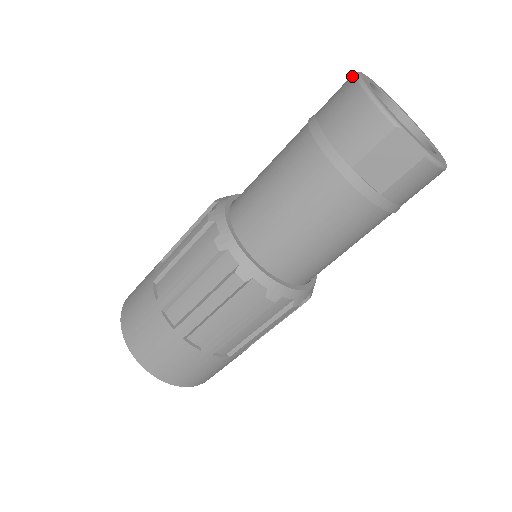
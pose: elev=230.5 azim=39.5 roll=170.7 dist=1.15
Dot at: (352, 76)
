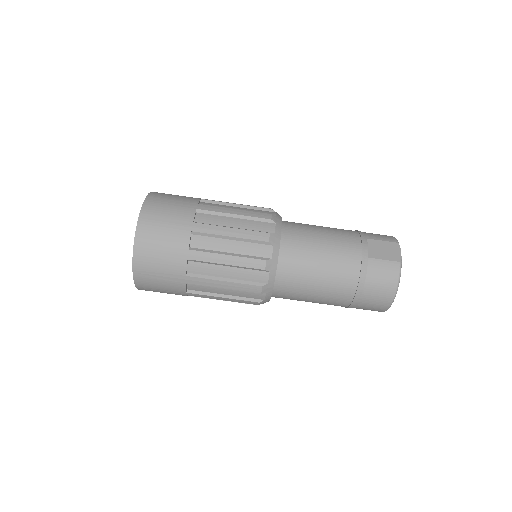
Dot at: occluded
